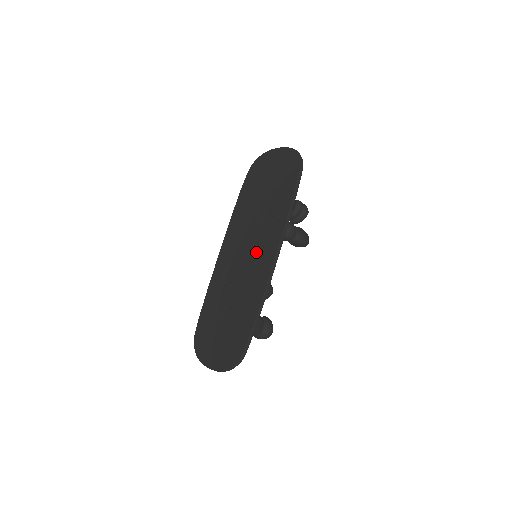
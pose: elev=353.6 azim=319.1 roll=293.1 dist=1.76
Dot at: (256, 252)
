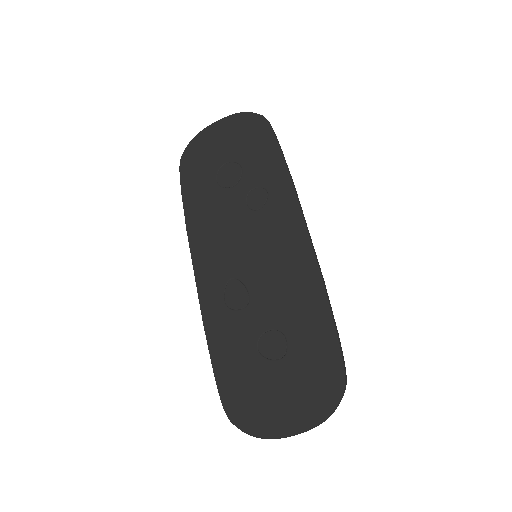
Dot at: (267, 241)
